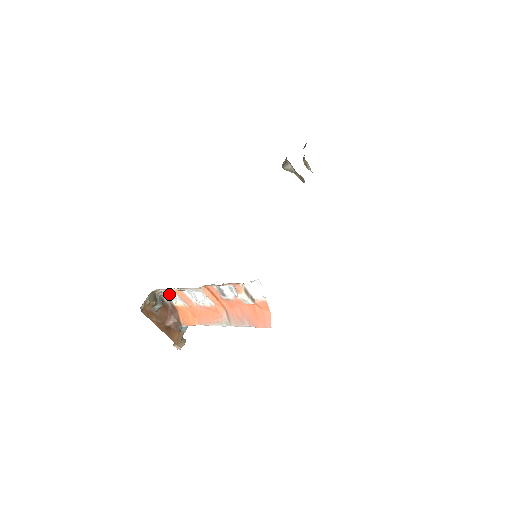
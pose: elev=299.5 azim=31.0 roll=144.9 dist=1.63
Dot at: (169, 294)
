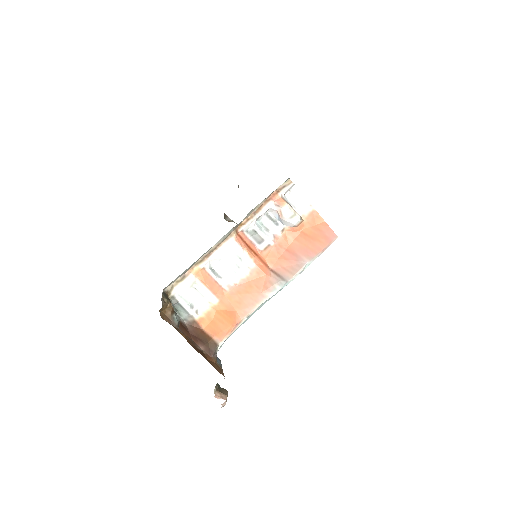
Dot at: (186, 295)
